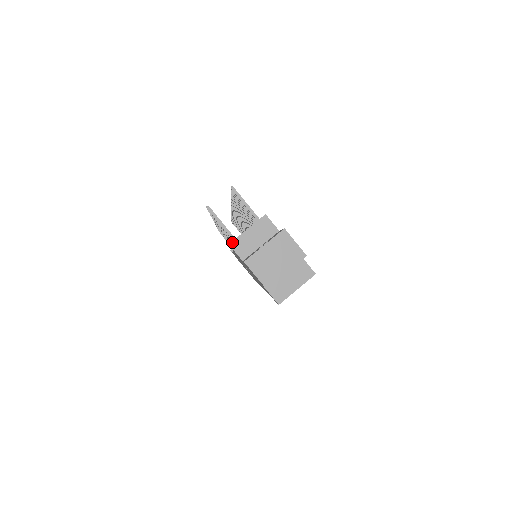
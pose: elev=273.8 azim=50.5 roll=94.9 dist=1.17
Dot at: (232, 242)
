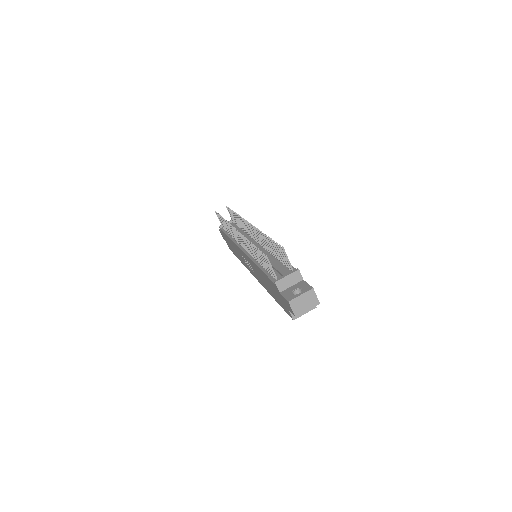
Dot at: (277, 281)
